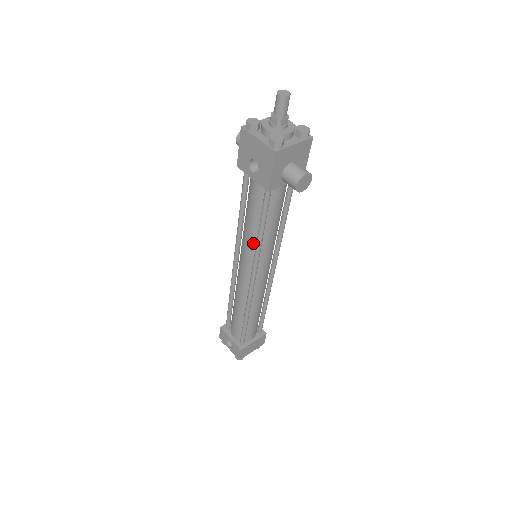
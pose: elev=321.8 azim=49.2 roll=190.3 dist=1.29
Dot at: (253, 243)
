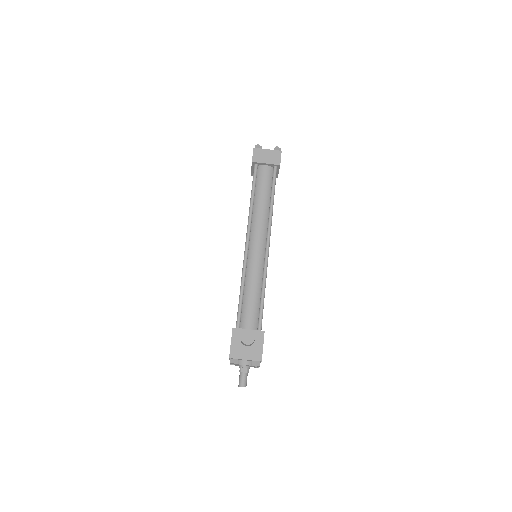
Dot at: occluded
